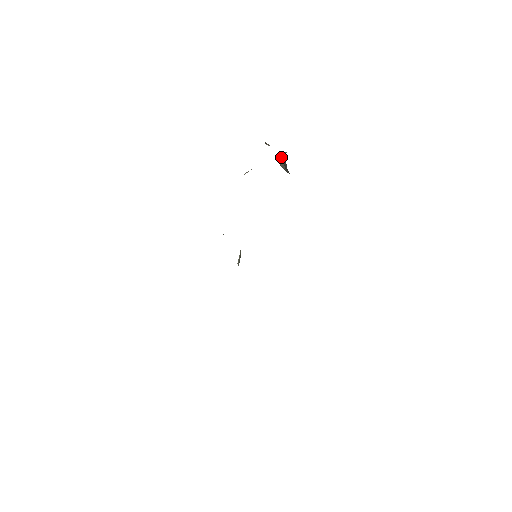
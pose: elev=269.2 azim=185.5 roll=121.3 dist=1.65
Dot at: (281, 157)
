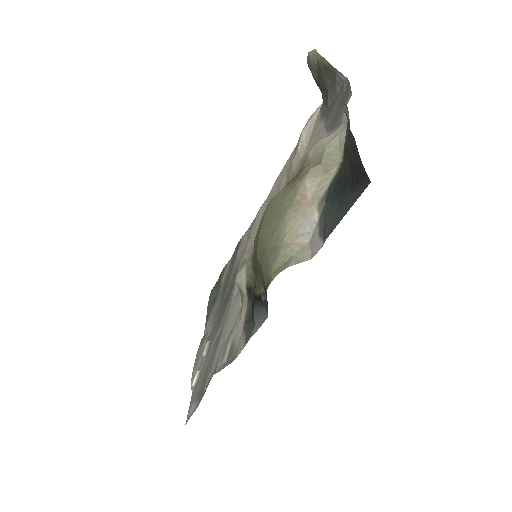
Dot at: (322, 61)
